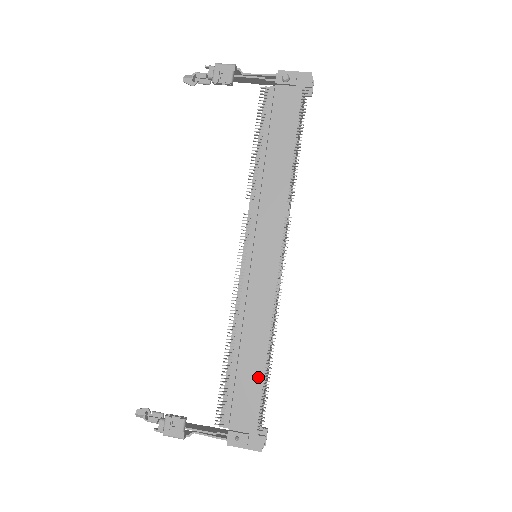
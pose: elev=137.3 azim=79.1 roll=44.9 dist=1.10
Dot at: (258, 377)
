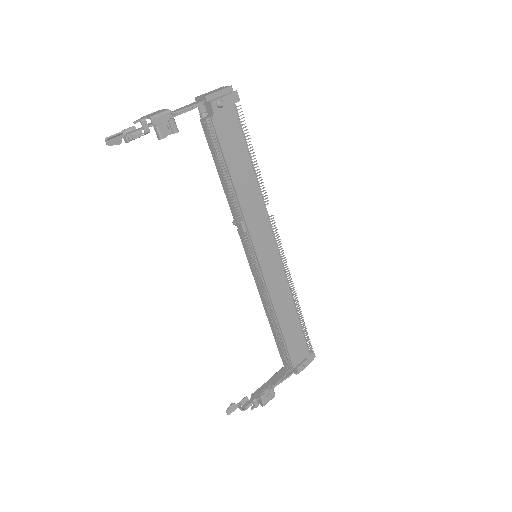
Dot at: (297, 326)
